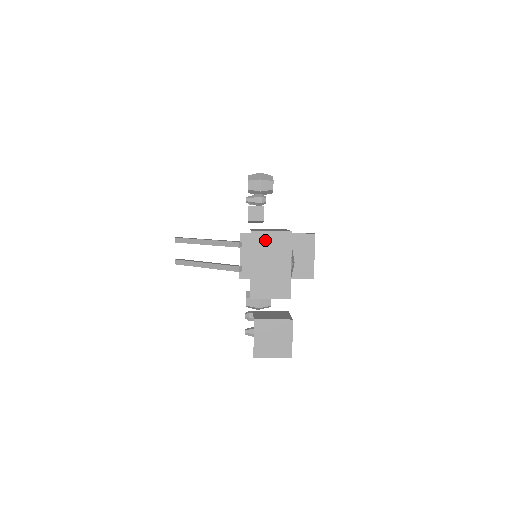
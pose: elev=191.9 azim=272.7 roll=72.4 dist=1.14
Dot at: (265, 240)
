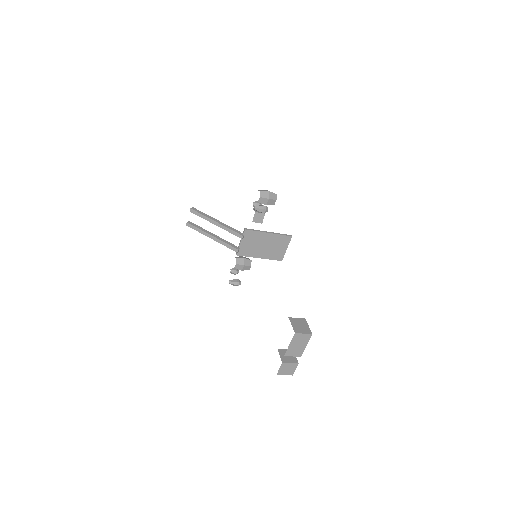
Dot at: (299, 337)
